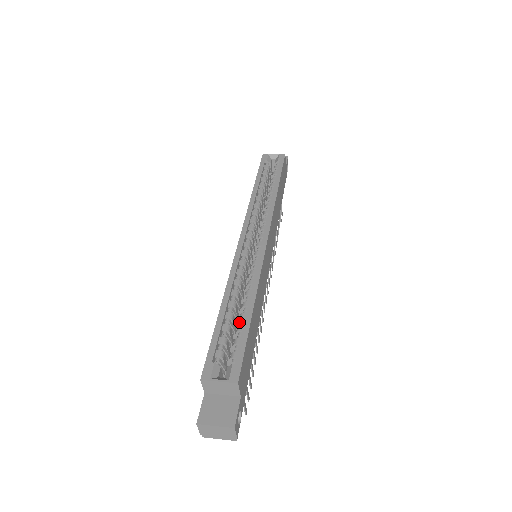
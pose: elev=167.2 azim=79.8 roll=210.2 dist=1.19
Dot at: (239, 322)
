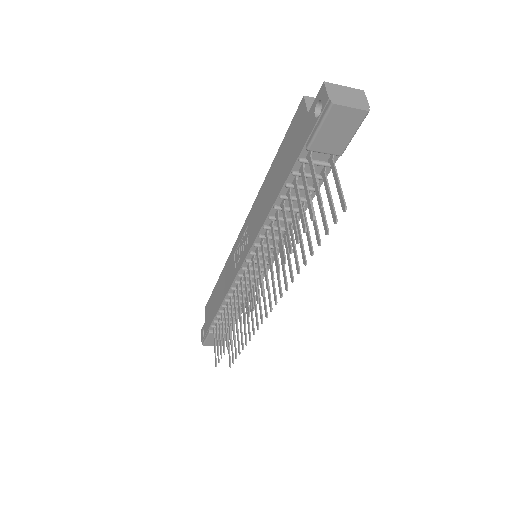
Dot at: occluded
